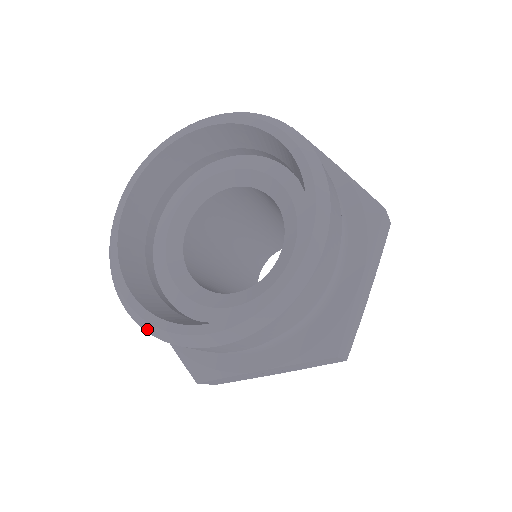
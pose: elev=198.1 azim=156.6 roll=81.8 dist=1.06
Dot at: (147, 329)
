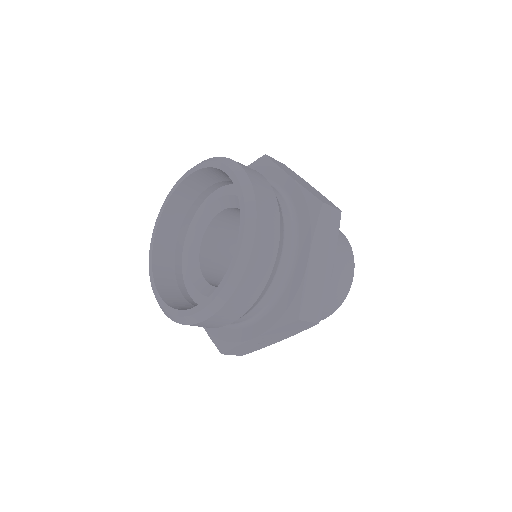
Dot at: (169, 317)
